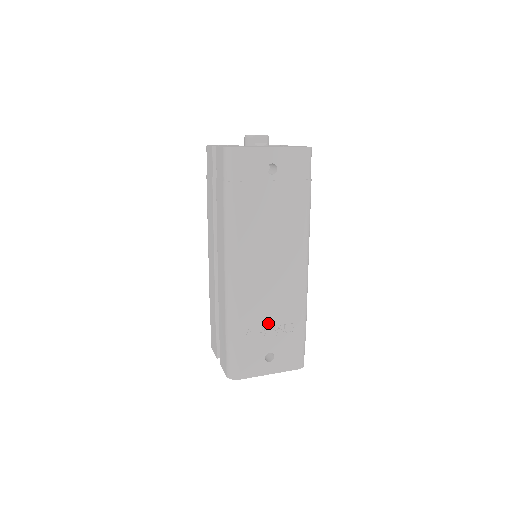
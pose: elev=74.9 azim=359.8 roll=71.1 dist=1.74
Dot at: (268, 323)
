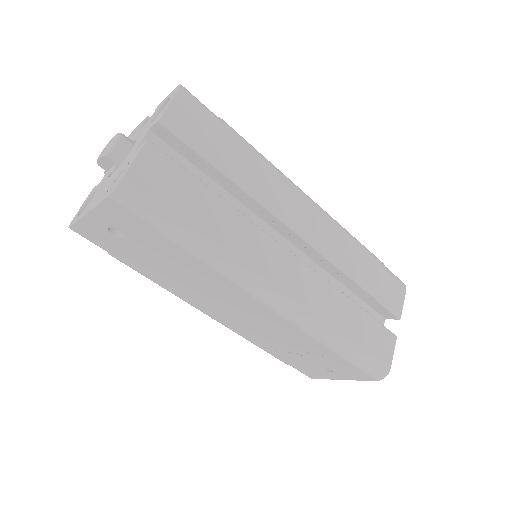
Dot at: (290, 348)
